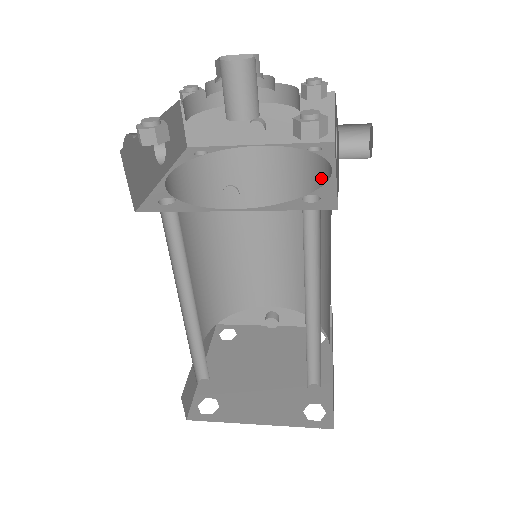
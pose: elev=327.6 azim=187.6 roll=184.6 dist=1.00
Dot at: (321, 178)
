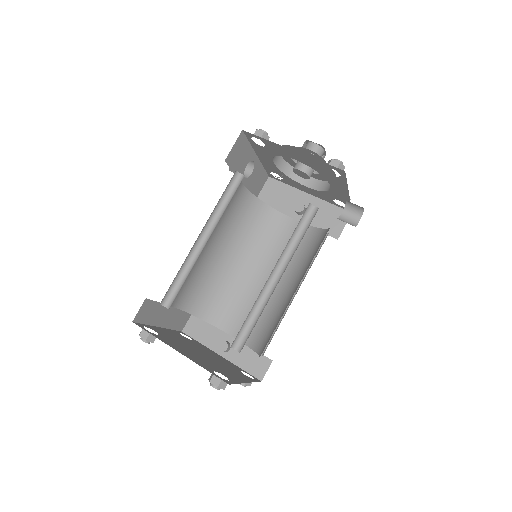
Dot at: (320, 241)
